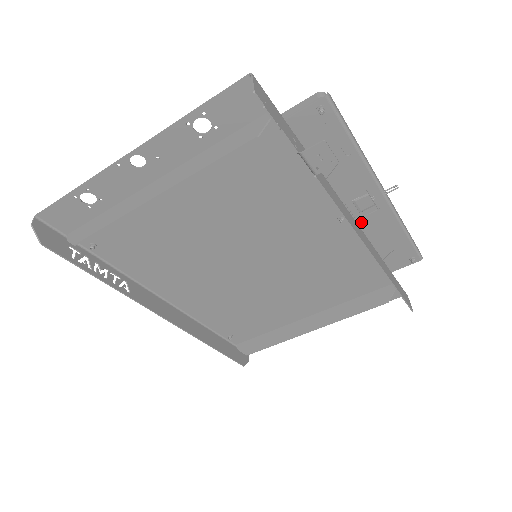
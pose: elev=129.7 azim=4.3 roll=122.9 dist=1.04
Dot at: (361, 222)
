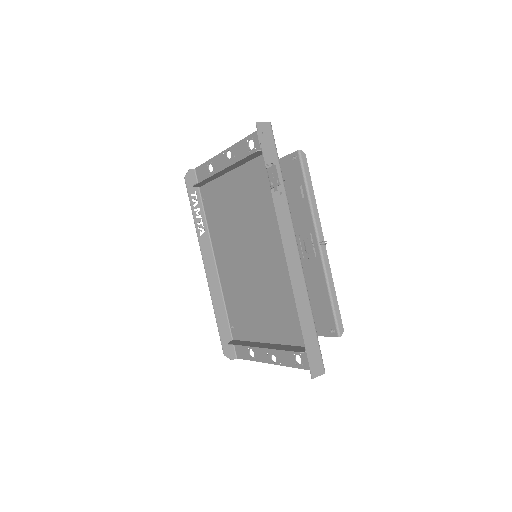
Dot at: (306, 263)
